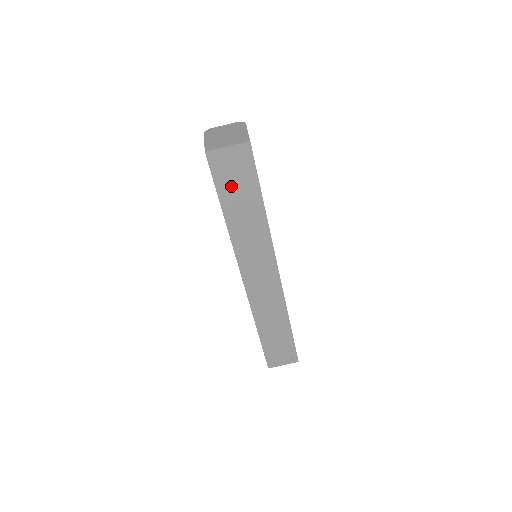
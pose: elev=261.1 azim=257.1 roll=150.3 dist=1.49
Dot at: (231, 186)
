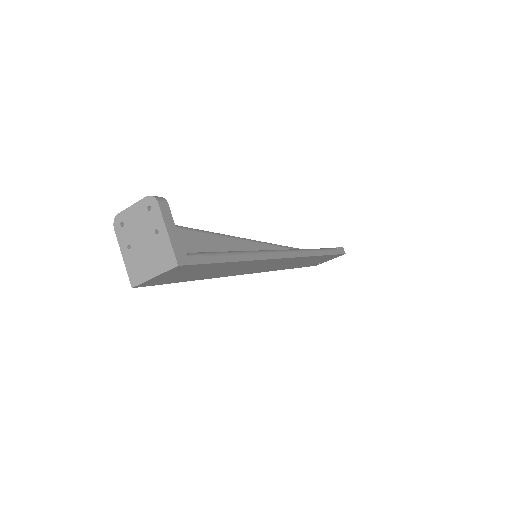
Dot at: (187, 276)
